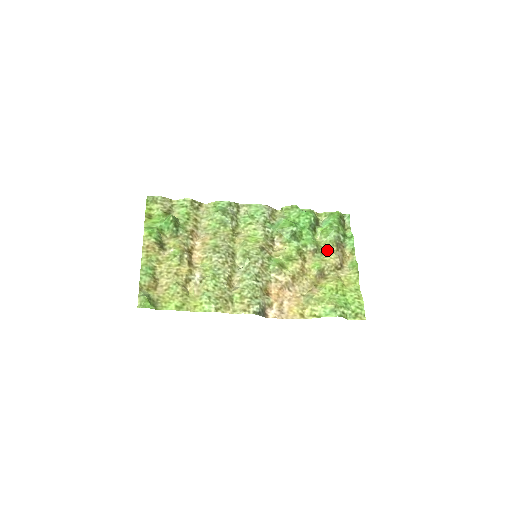
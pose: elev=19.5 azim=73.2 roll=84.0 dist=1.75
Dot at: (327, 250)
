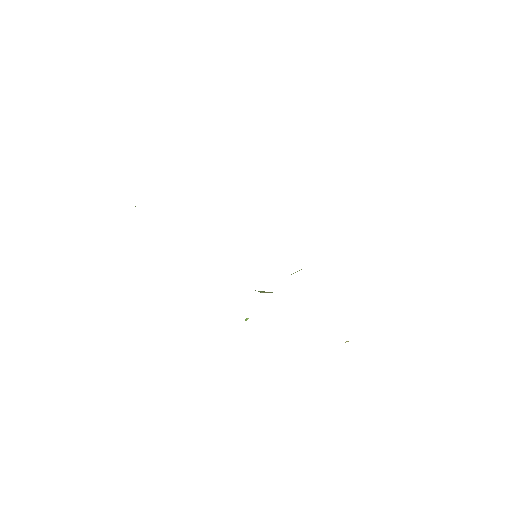
Dot at: occluded
